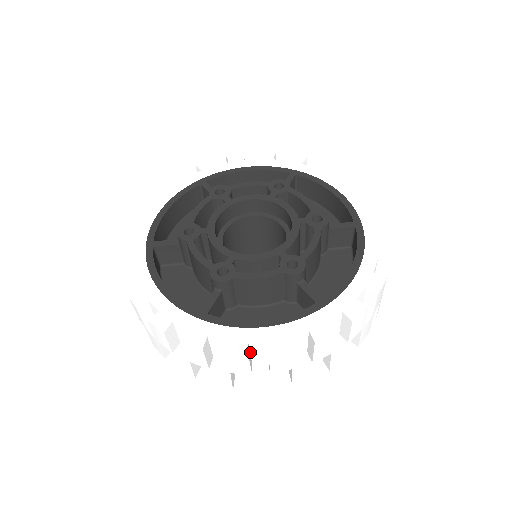
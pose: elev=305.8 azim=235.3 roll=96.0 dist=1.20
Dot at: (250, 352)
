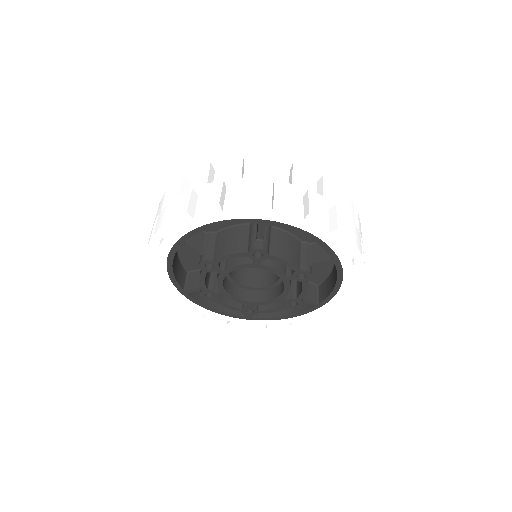
Dot at: occluded
